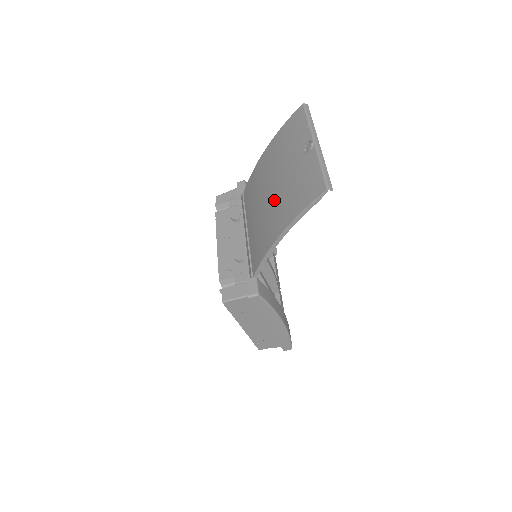
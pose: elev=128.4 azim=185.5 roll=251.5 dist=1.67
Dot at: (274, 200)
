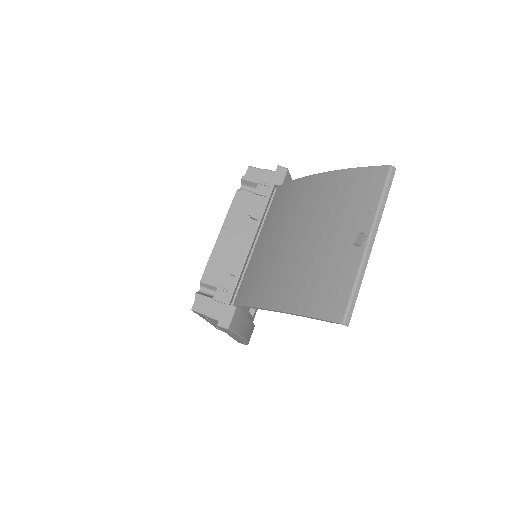
Dot at: (293, 257)
